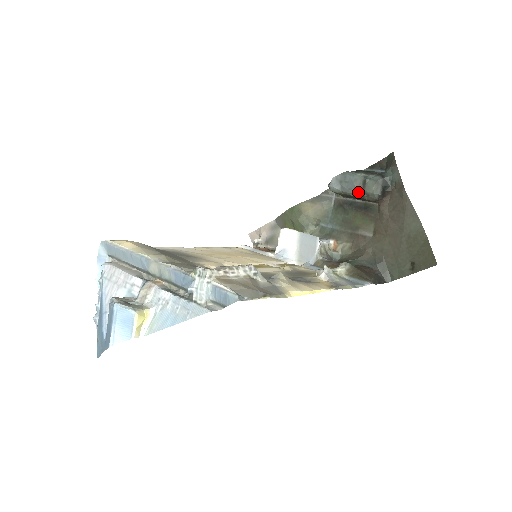
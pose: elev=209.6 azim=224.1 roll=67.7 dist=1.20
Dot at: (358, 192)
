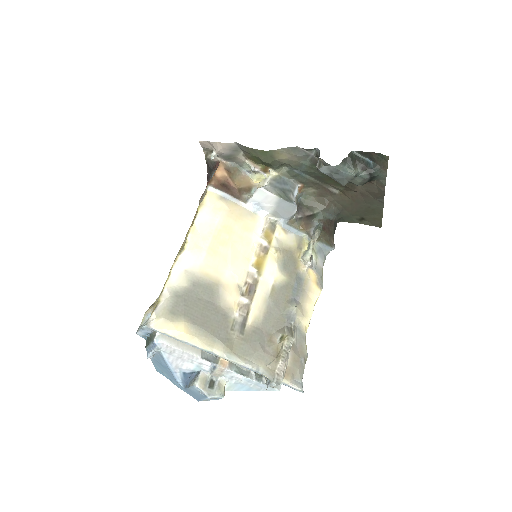
Dot at: (345, 184)
